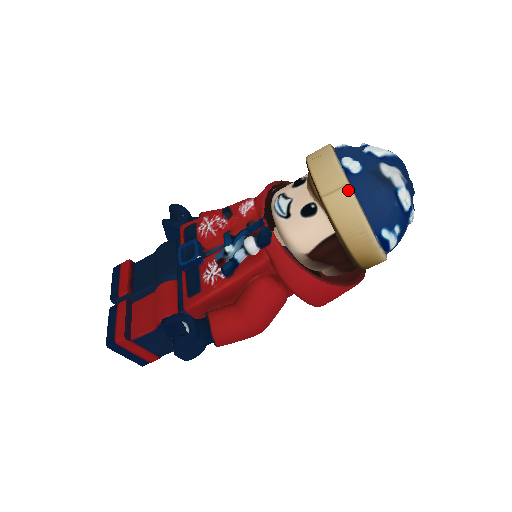
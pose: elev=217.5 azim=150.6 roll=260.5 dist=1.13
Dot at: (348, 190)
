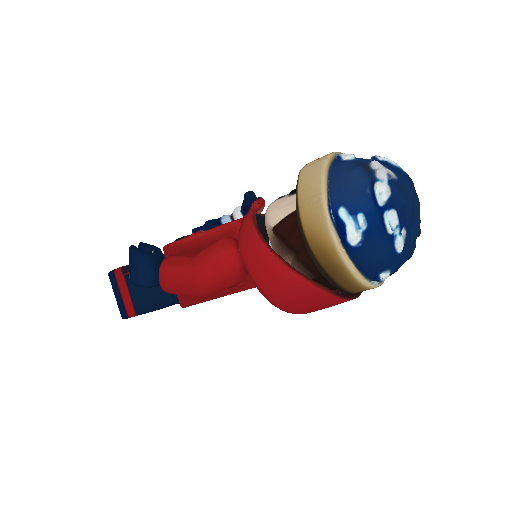
Dot at: (323, 161)
